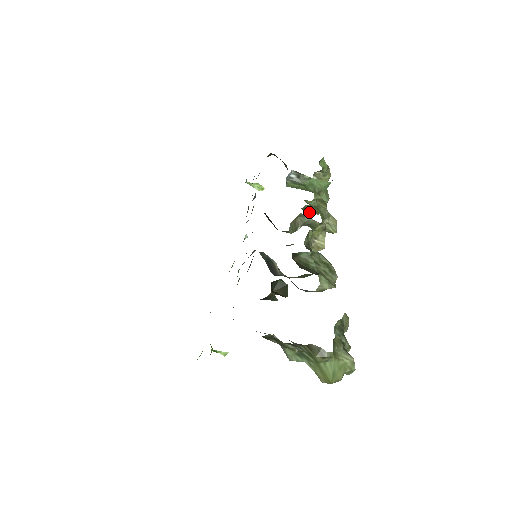
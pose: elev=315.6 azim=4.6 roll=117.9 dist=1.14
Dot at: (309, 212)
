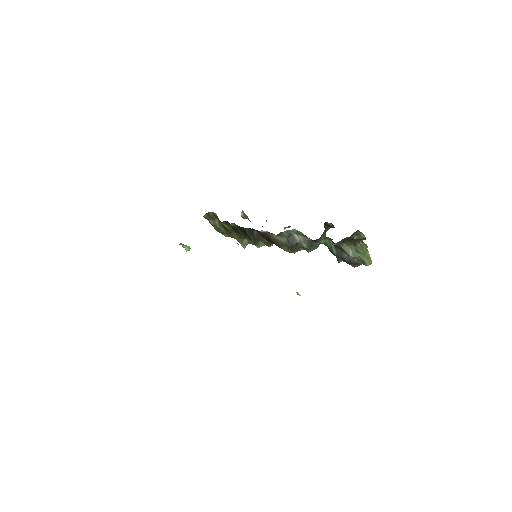
Dot at: (242, 245)
